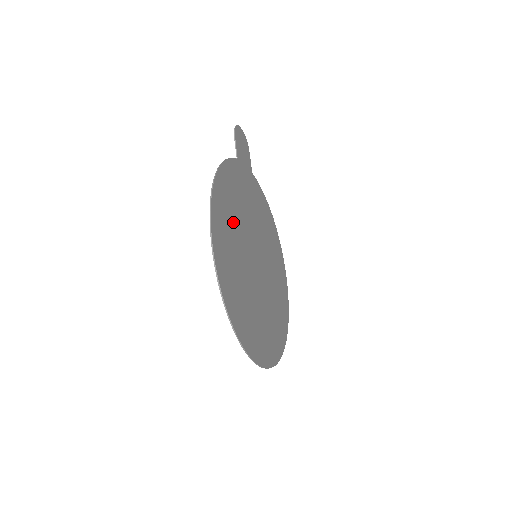
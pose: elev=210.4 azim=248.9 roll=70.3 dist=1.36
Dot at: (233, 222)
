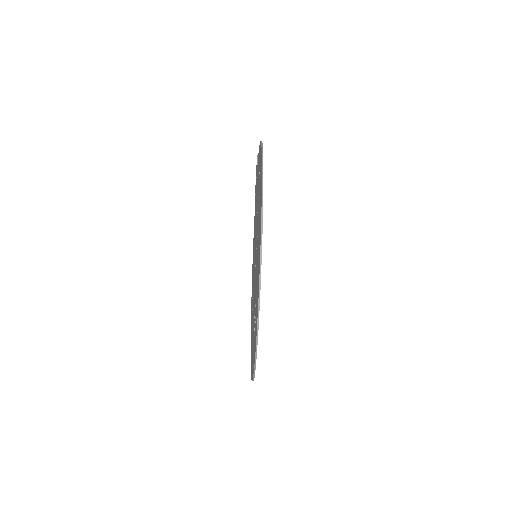
Dot at: occluded
